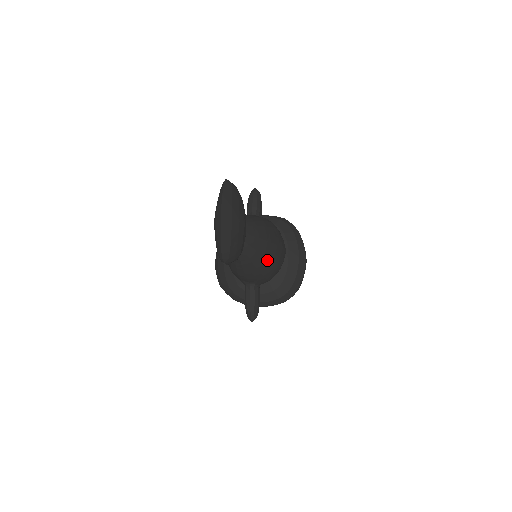
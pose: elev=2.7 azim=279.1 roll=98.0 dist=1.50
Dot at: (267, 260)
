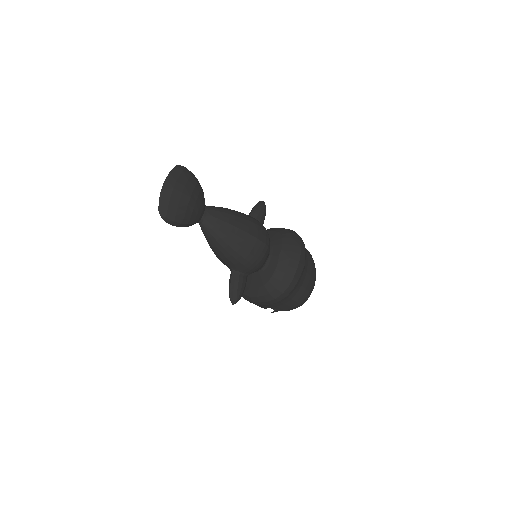
Dot at: (234, 243)
